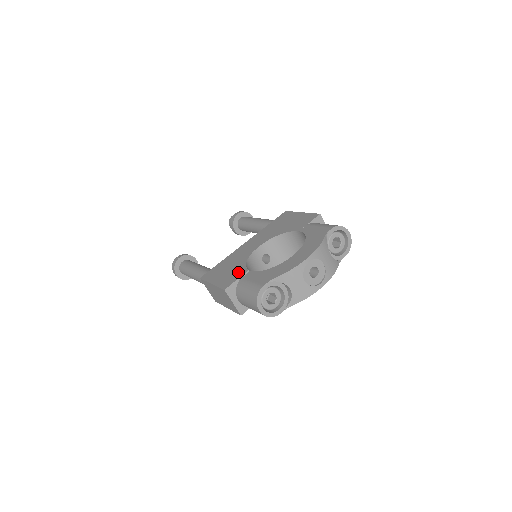
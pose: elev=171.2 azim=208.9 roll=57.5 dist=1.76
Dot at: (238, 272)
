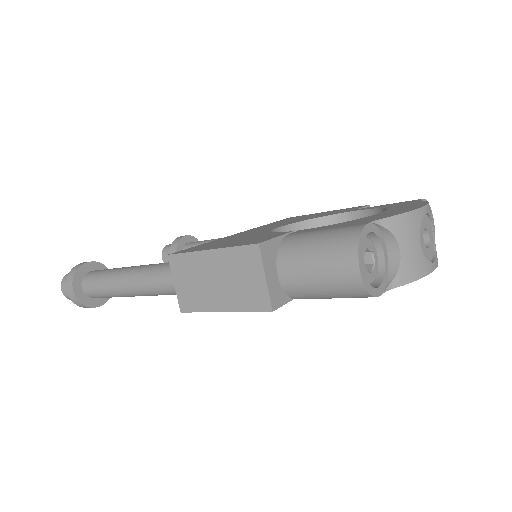
Dot at: (268, 235)
